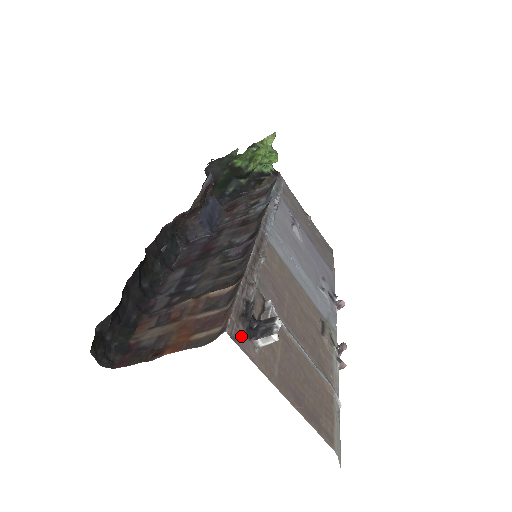
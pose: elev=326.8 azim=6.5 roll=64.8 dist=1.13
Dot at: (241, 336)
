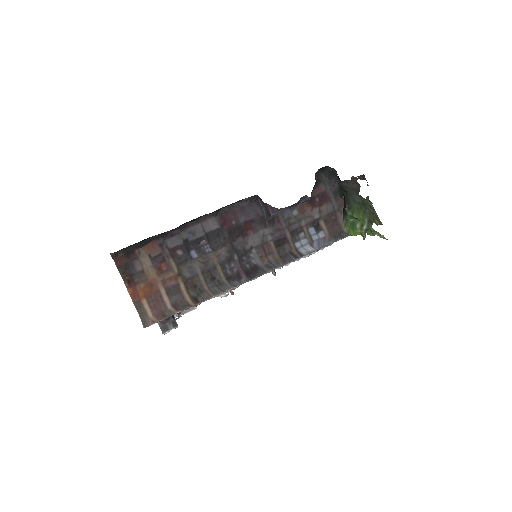
Dot at: occluded
